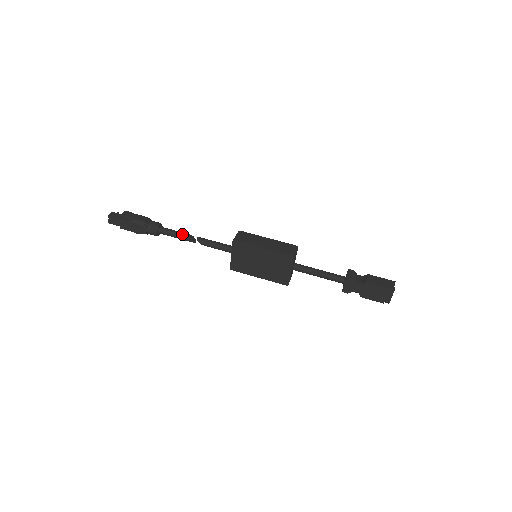
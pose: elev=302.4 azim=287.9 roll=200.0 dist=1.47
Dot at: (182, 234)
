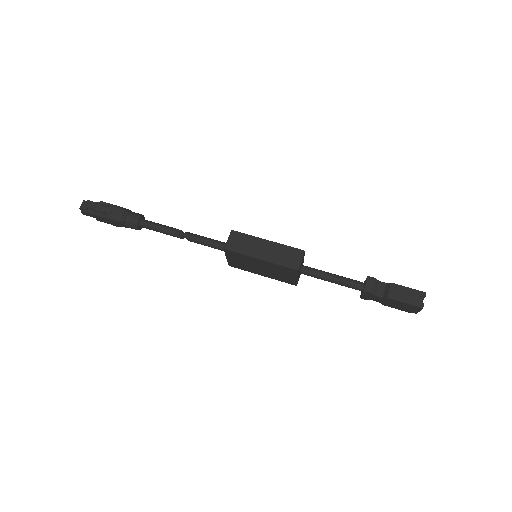
Dot at: (167, 230)
